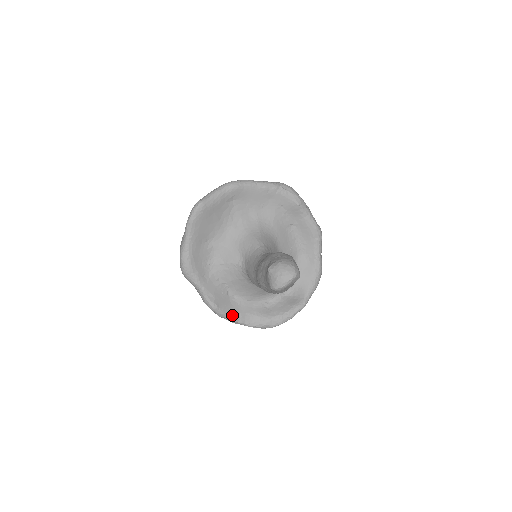
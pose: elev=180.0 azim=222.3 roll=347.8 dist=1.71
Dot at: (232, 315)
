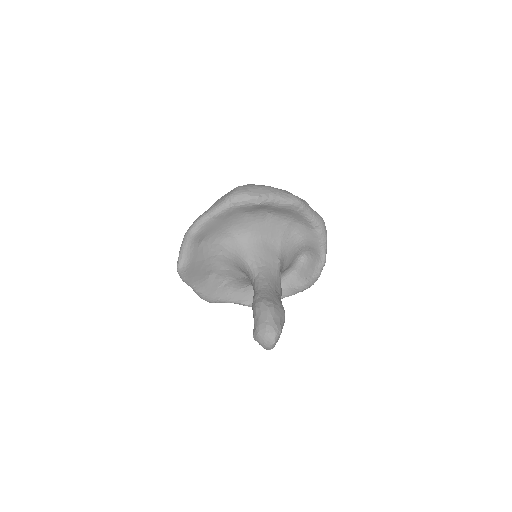
Dot at: occluded
